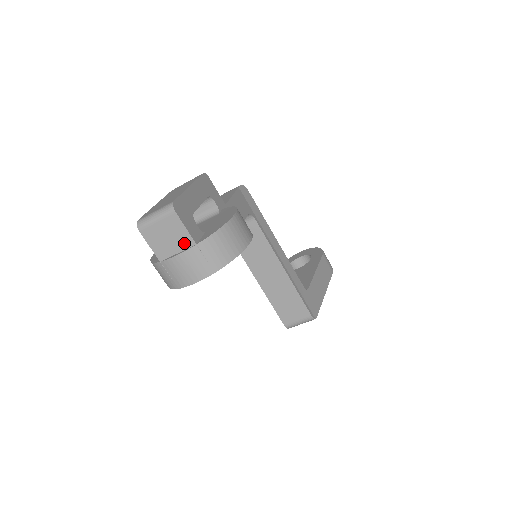
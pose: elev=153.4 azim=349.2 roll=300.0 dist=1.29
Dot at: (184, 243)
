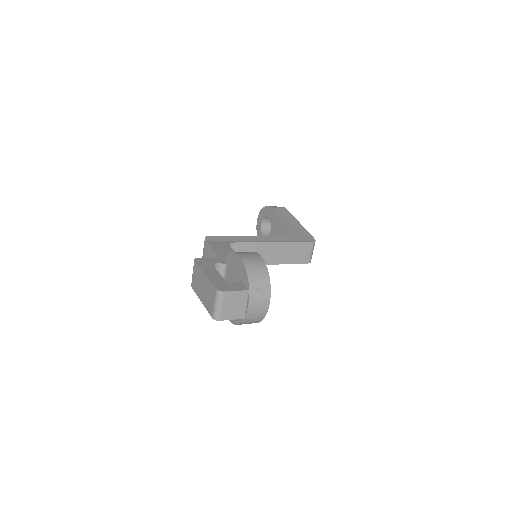
Dot at: (244, 297)
